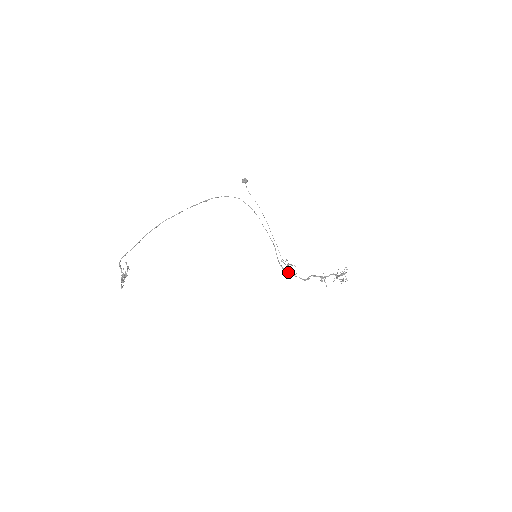
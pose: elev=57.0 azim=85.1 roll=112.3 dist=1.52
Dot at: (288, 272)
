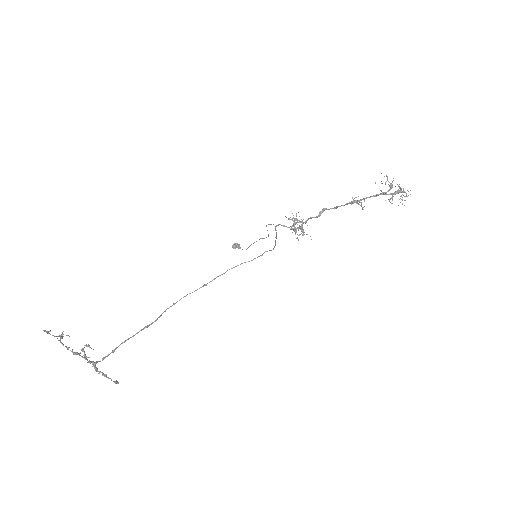
Dot at: (296, 228)
